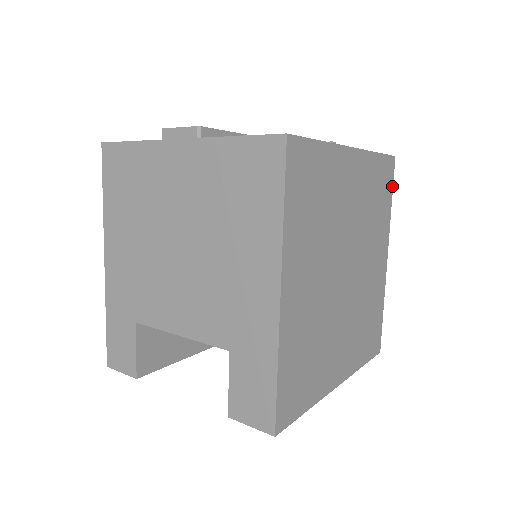
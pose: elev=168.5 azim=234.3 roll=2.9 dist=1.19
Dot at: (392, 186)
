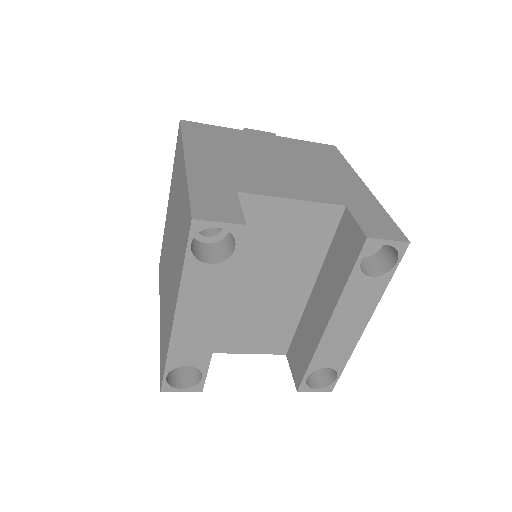
Dot at: occluded
